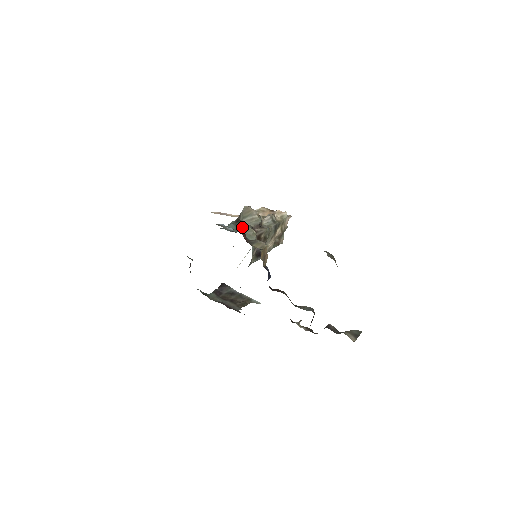
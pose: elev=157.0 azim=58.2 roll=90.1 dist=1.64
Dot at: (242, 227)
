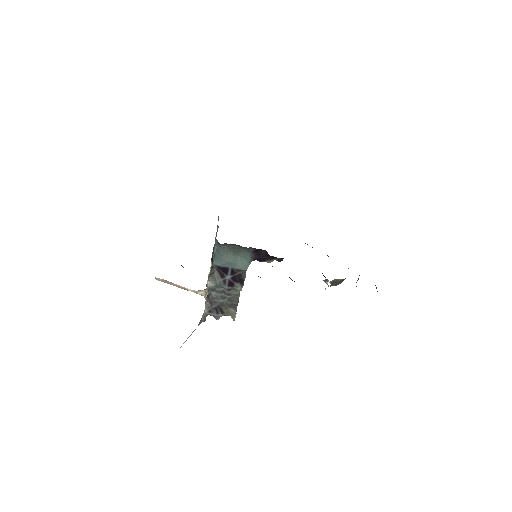
Dot at: occluded
